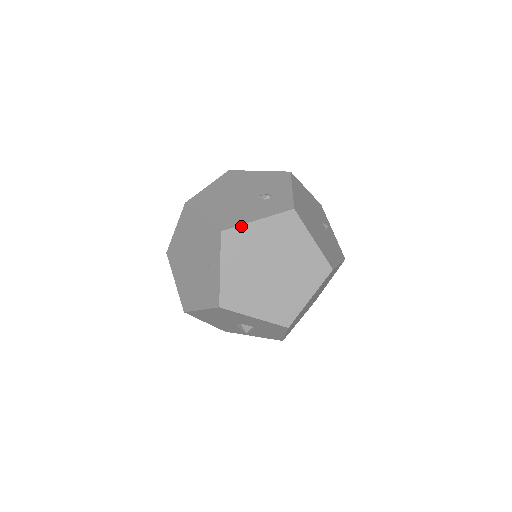
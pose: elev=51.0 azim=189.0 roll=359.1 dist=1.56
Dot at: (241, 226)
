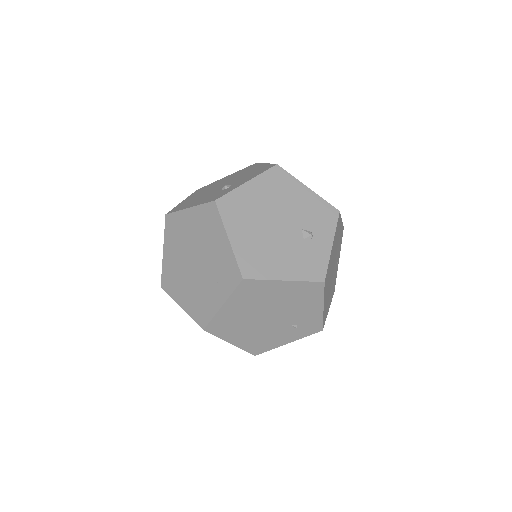
Dot at: (178, 212)
